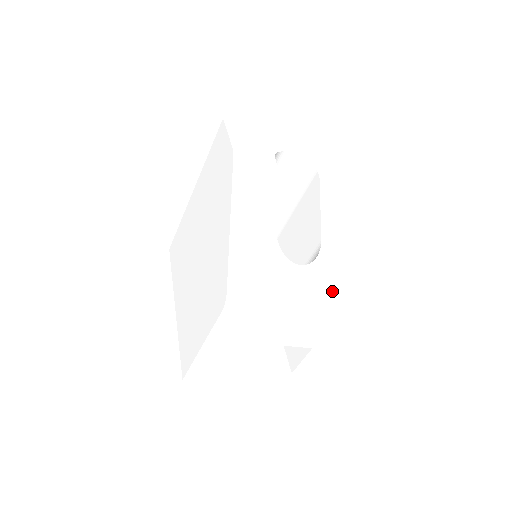
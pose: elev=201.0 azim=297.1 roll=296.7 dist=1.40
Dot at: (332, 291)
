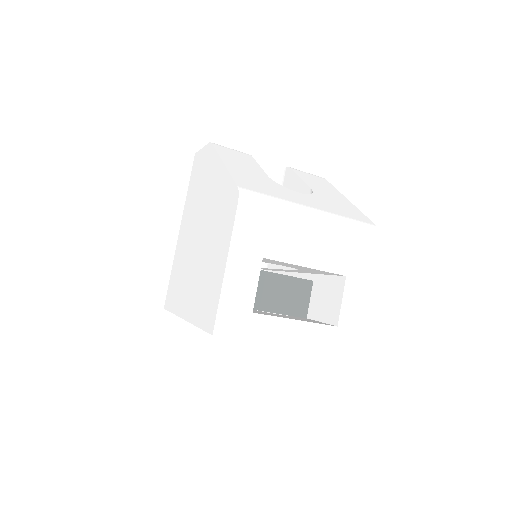
Dot at: (339, 210)
